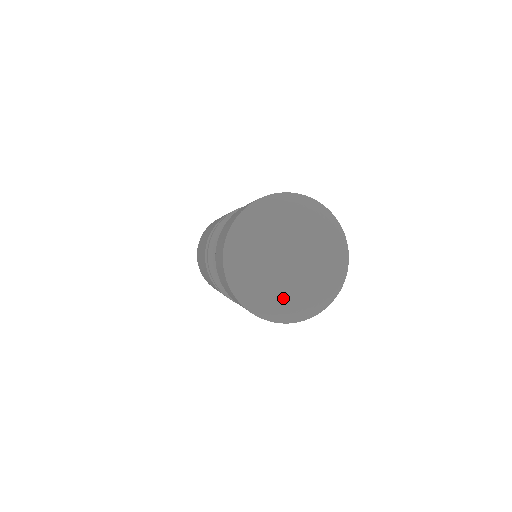
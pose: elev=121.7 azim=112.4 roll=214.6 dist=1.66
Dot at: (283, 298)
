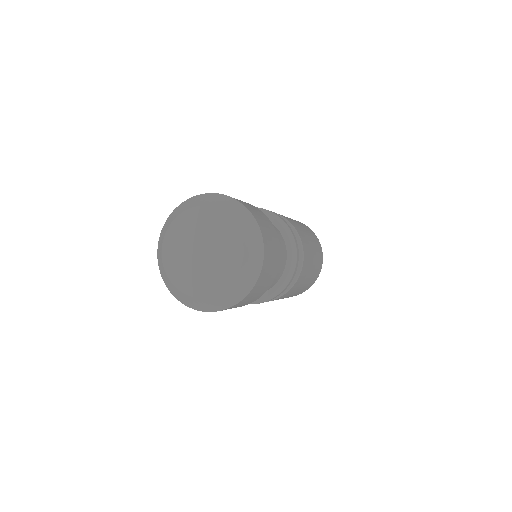
Dot at: (176, 274)
